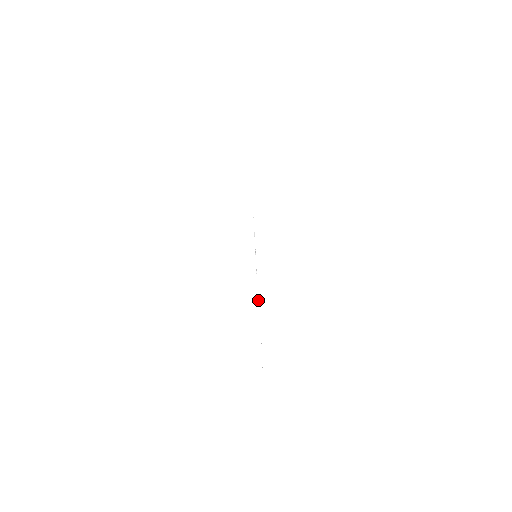
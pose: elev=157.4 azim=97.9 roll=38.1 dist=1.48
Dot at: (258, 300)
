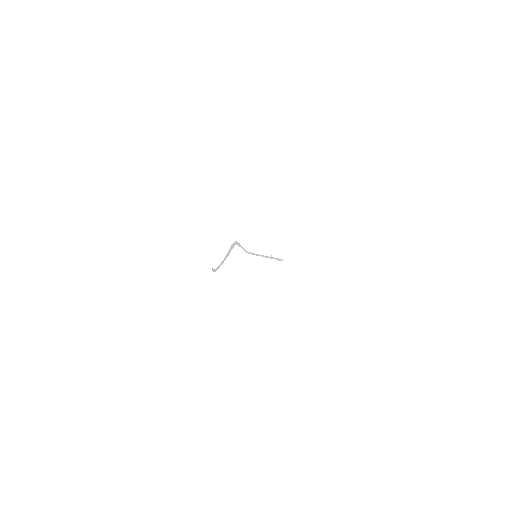
Dot at: occluded
